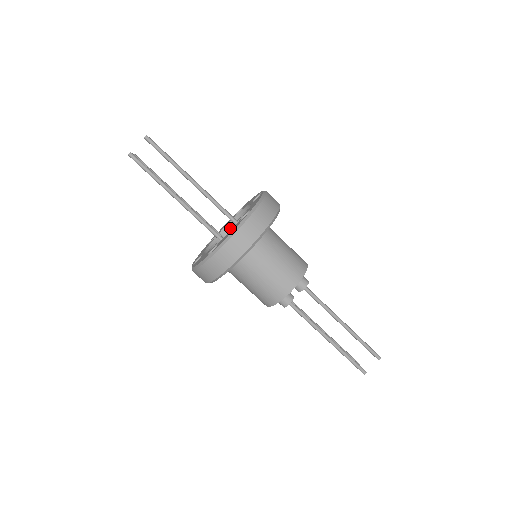
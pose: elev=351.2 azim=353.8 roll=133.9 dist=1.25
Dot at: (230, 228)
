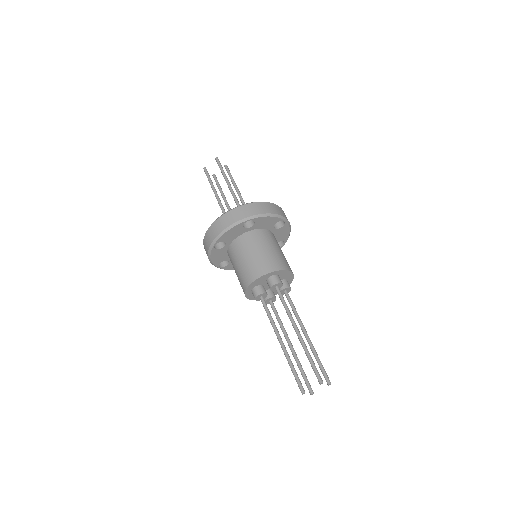
Dot at: occluded
